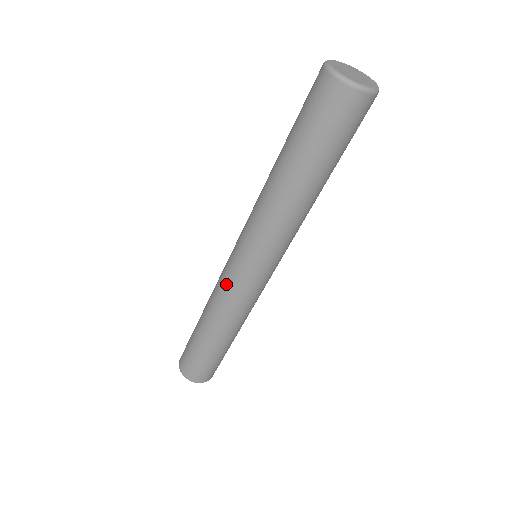
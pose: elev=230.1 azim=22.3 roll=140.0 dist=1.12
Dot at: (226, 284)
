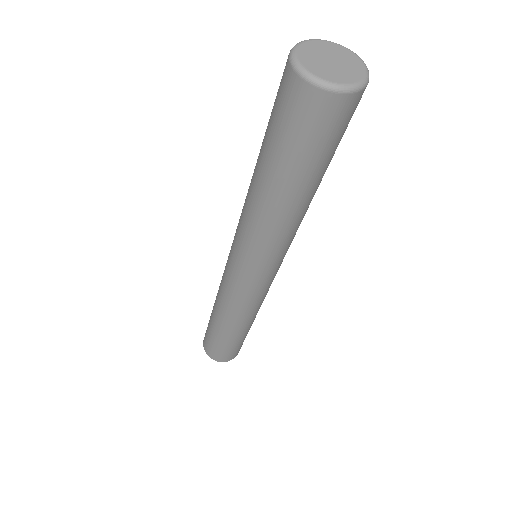
Dot at: (225, 280)
